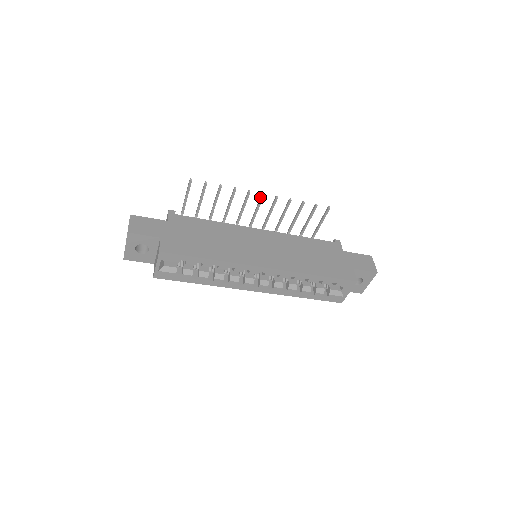
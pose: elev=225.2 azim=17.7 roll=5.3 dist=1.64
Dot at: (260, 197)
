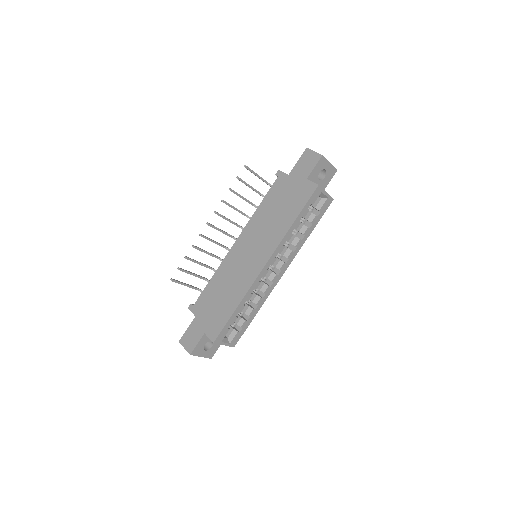
Dot at: occluded
